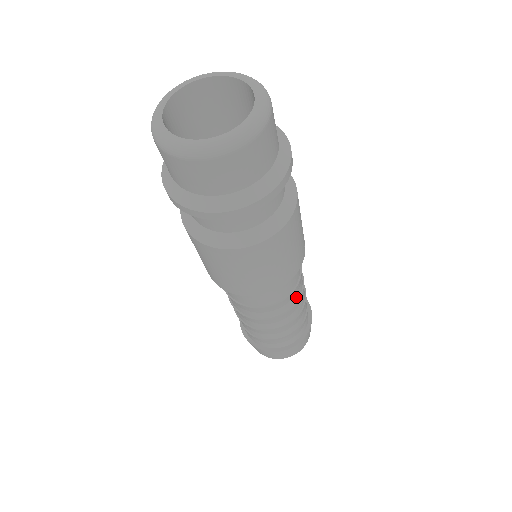
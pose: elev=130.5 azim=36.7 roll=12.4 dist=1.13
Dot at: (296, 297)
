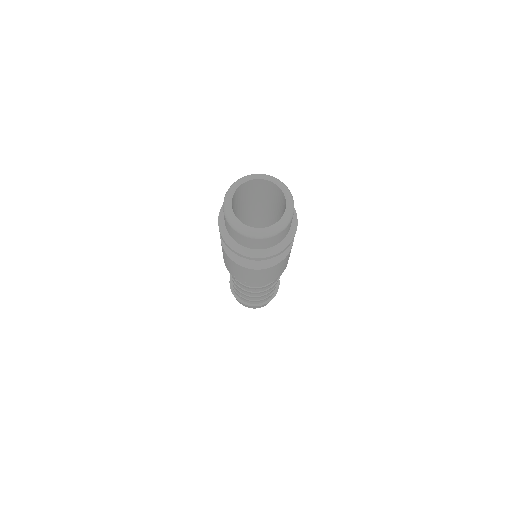
Dot at: occluded
